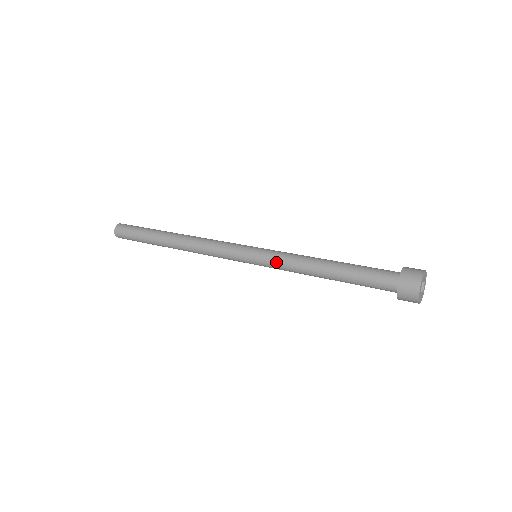
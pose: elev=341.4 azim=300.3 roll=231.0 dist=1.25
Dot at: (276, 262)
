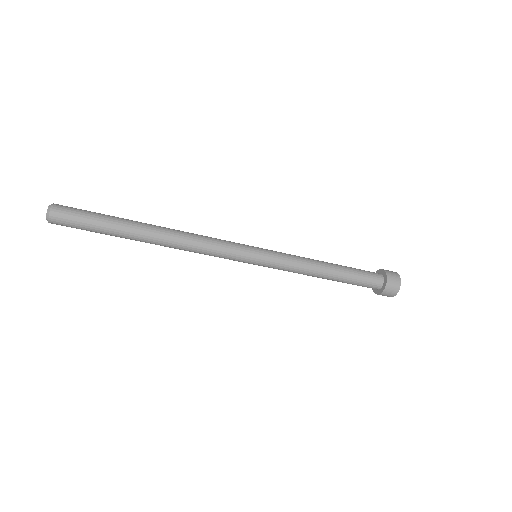
Dot at: (284, 253)
